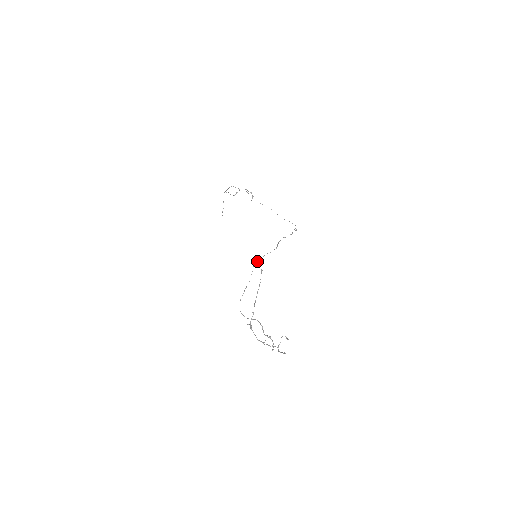
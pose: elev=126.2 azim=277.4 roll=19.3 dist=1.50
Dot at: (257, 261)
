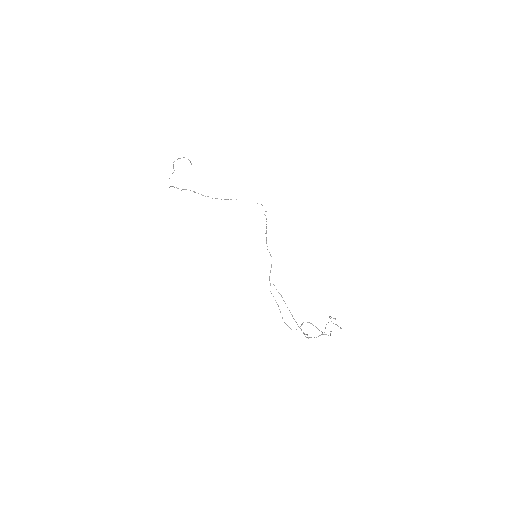
Dot at: occluded
